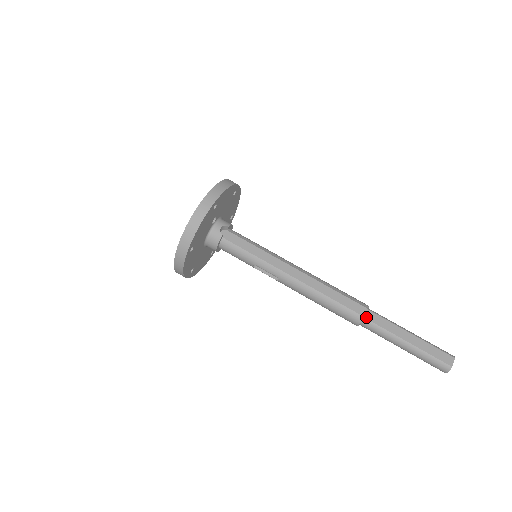
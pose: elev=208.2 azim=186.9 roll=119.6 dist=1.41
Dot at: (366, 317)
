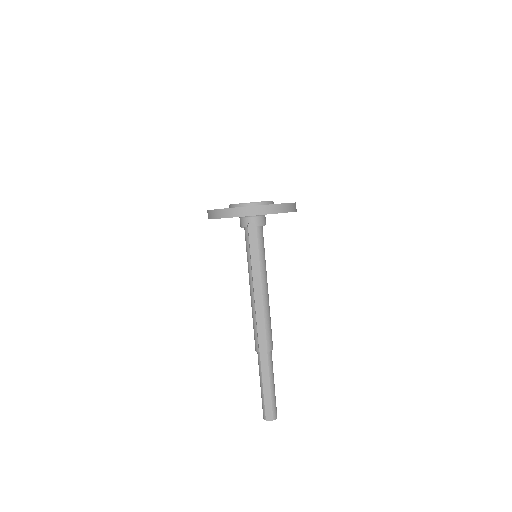
Dot at: (261, 353)
